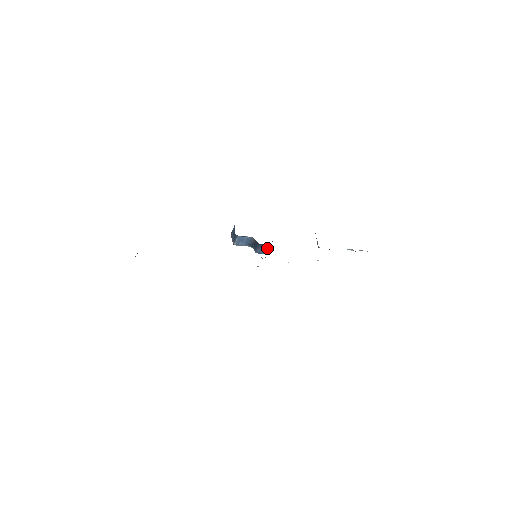
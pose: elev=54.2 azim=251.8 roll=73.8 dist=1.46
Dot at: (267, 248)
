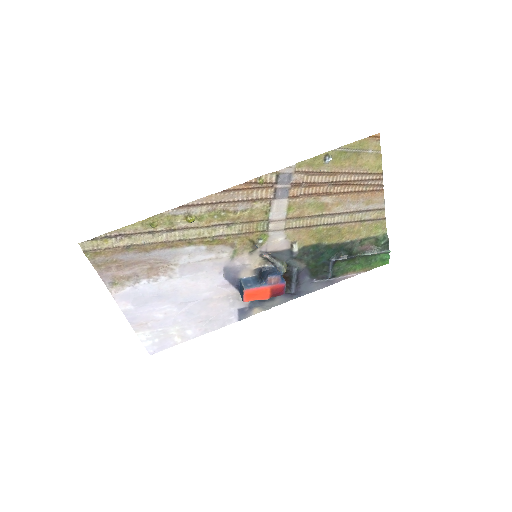
Dot at: (275, 271)
